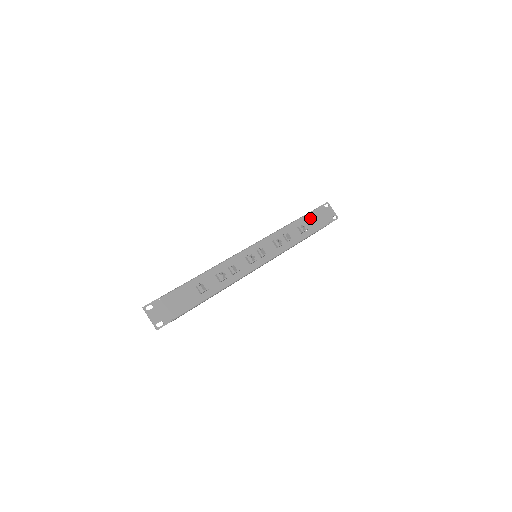
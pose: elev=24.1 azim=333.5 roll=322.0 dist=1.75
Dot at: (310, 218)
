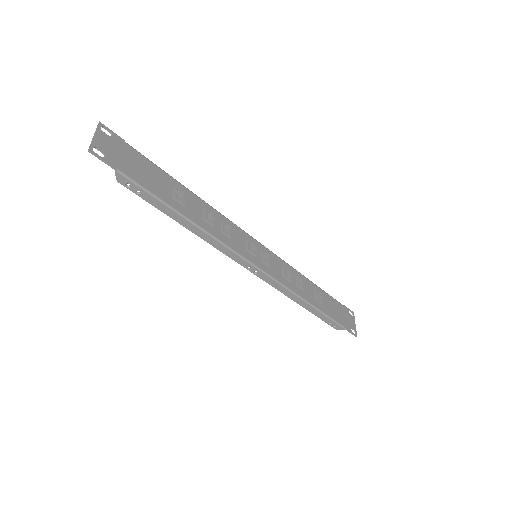
Dot at: (330, 301)
